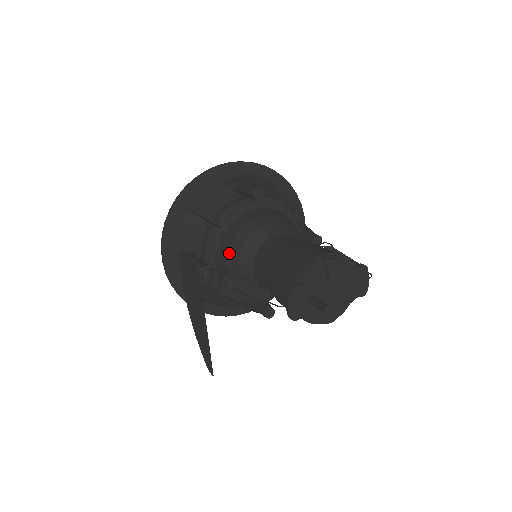
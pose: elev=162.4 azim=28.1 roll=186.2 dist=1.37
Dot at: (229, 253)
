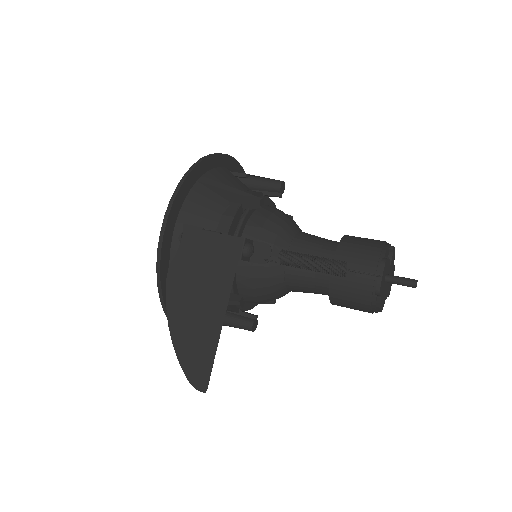
Dot at: (261, 235)
